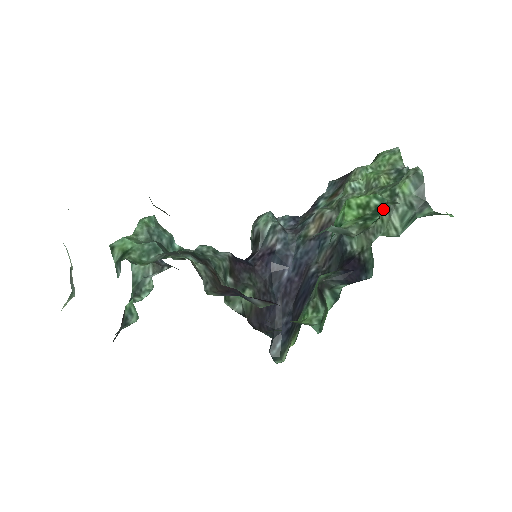
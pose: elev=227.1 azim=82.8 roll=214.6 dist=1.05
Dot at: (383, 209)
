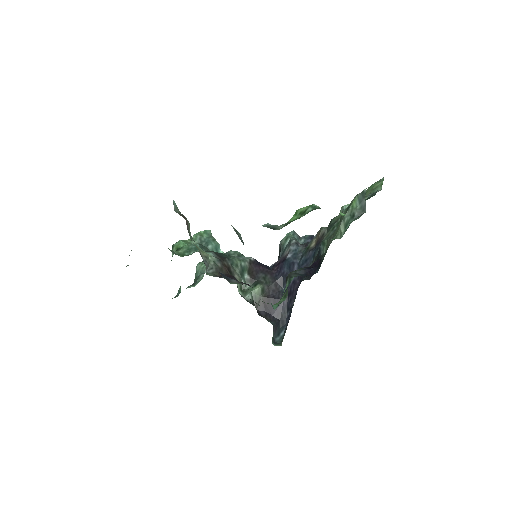
Dot at: occluded
